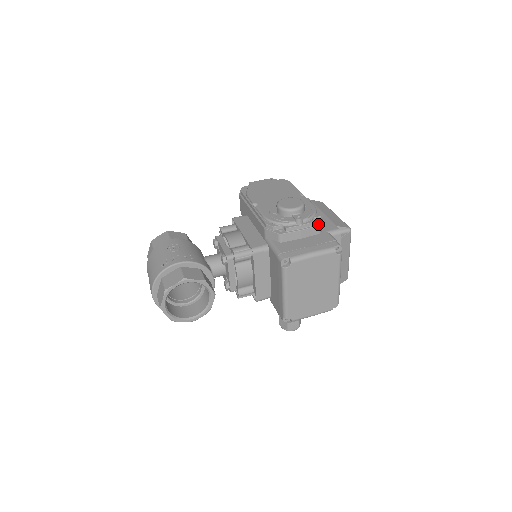
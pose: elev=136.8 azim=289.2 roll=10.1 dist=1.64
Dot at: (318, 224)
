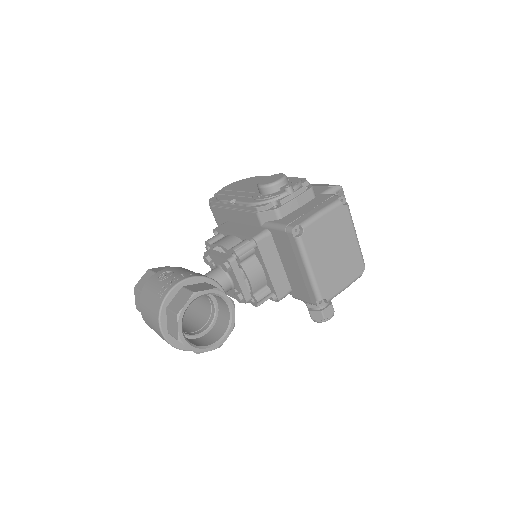
Dot at: (309, 187)
